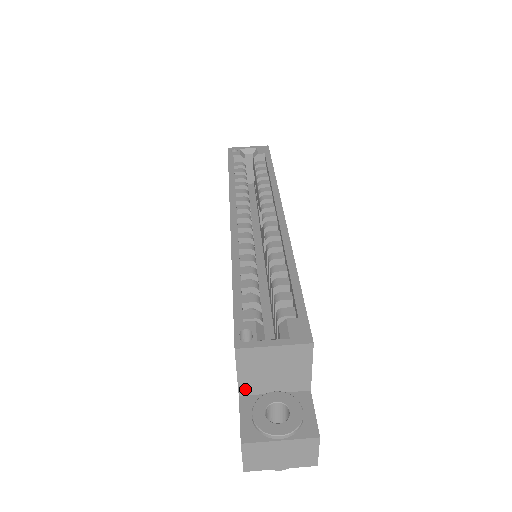
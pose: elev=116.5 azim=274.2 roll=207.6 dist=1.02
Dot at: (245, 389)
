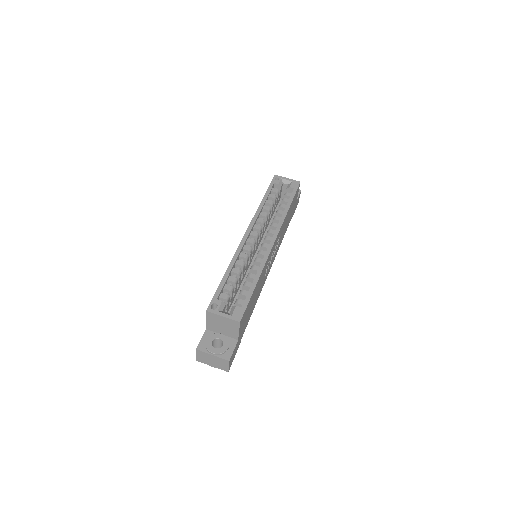
Dot at: (209, 327)
